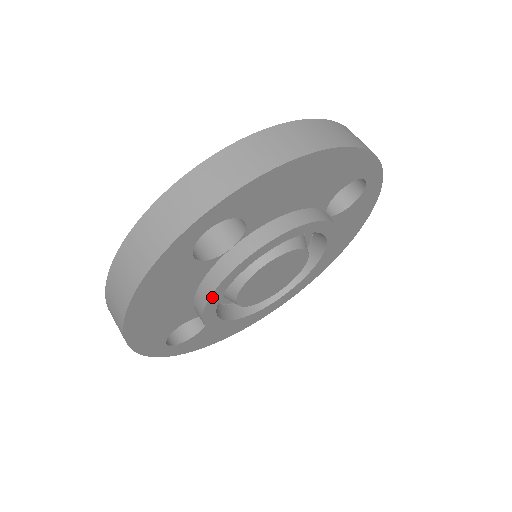
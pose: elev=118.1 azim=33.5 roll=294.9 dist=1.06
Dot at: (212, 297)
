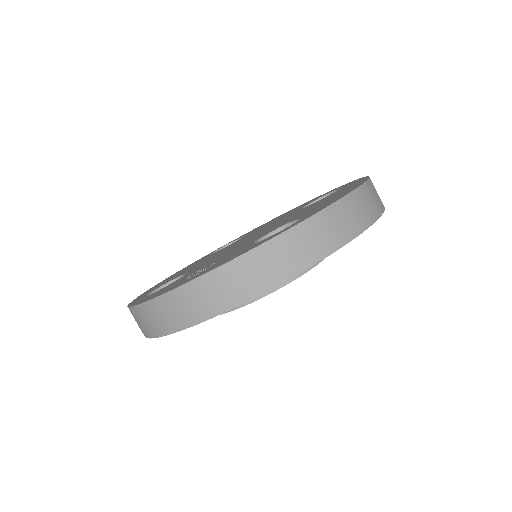
Dot at: (252, 302)
